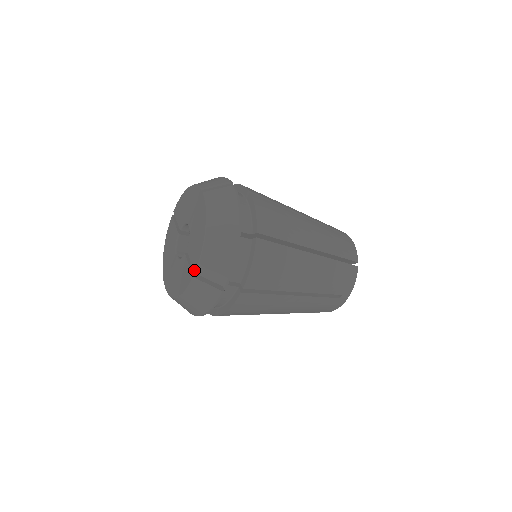
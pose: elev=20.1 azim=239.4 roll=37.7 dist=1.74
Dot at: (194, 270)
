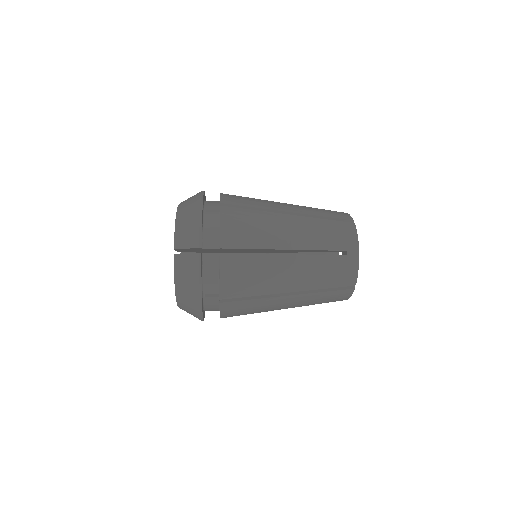
Dot at: occluded
